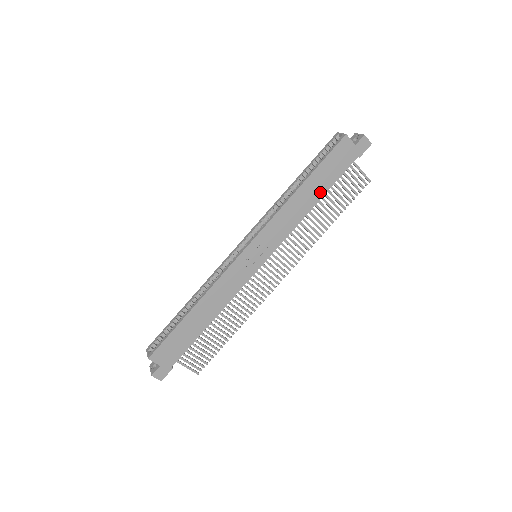
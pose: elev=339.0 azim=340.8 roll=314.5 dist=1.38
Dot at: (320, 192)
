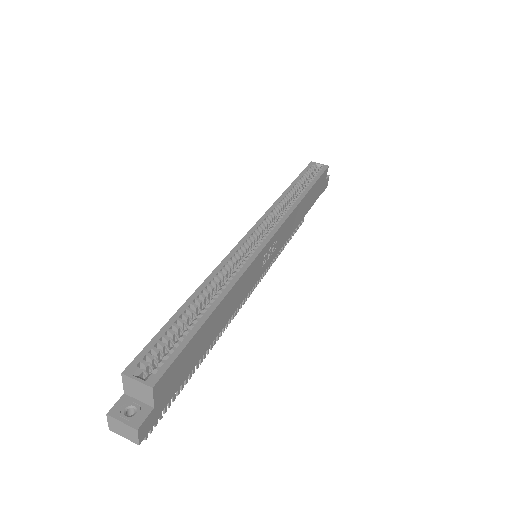
Dot at: (306, 209)
